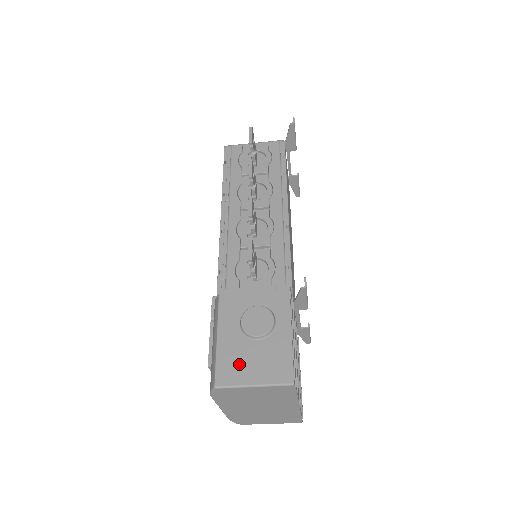
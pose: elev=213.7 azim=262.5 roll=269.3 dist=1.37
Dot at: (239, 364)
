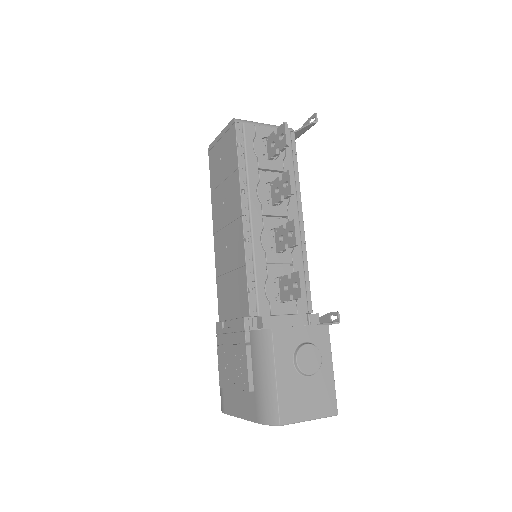
Dot at: (297, 401)
